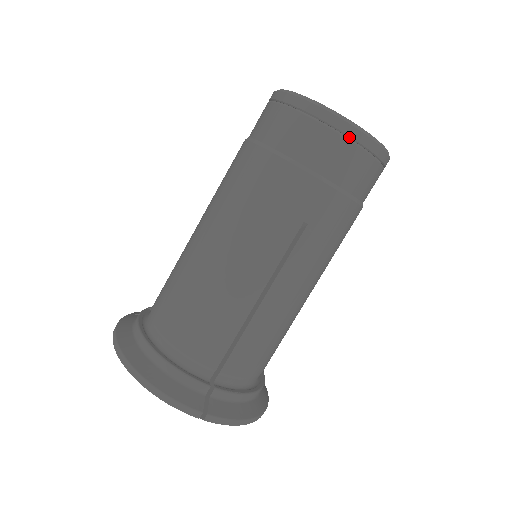
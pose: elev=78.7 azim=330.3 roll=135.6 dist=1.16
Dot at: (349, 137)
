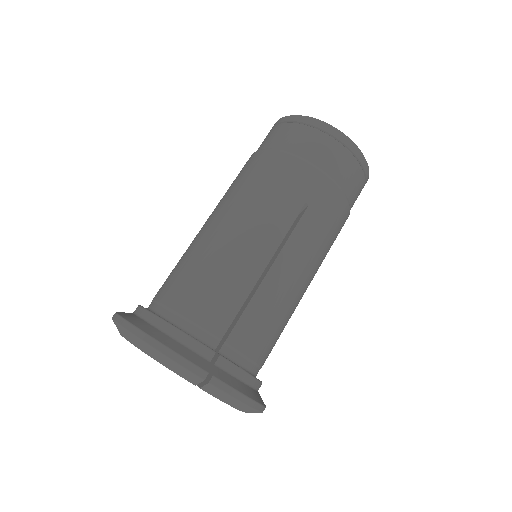
Dot at: (339, 141)
